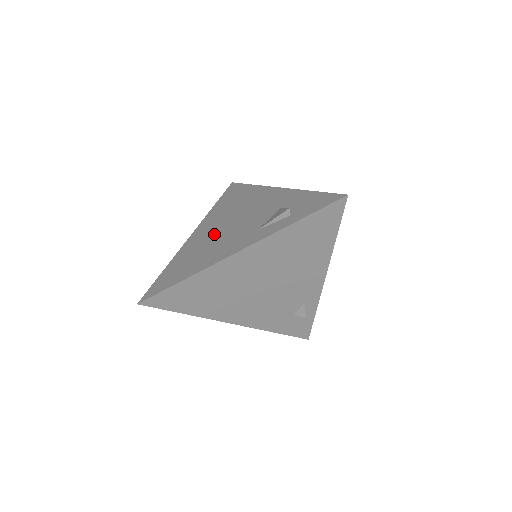
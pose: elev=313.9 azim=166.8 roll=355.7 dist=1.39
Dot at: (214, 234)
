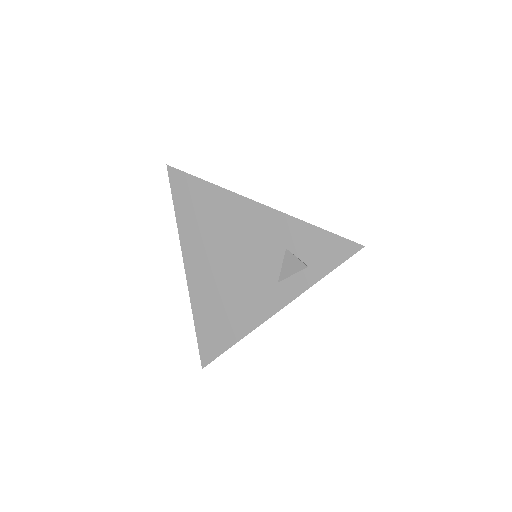
Dot at: (220, 277)
